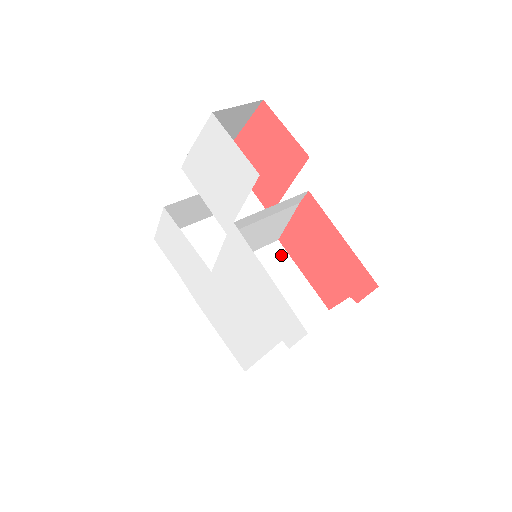
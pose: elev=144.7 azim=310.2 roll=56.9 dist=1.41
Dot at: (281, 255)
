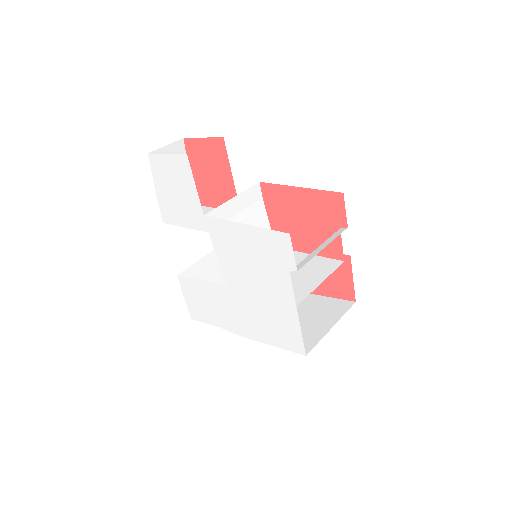
Dot at: occluded
